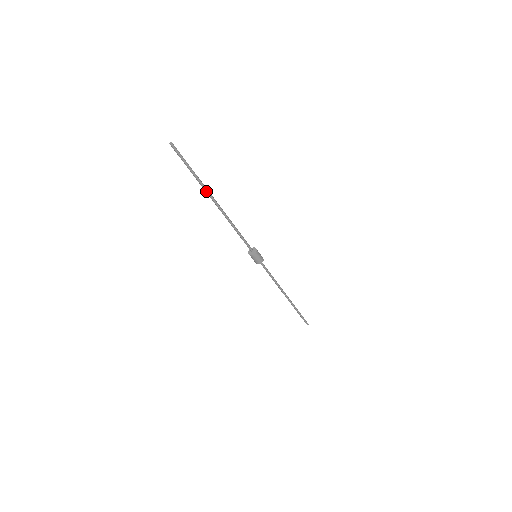
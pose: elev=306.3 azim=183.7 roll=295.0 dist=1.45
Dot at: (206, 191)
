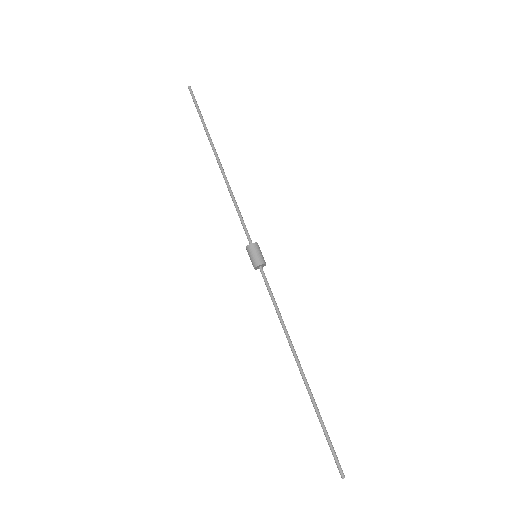
Dot at: (210, 141)
